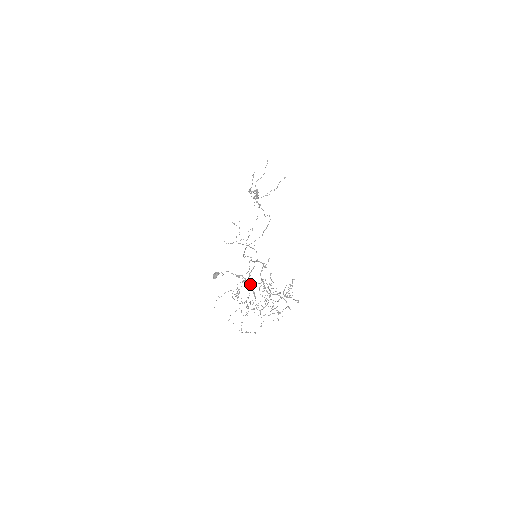
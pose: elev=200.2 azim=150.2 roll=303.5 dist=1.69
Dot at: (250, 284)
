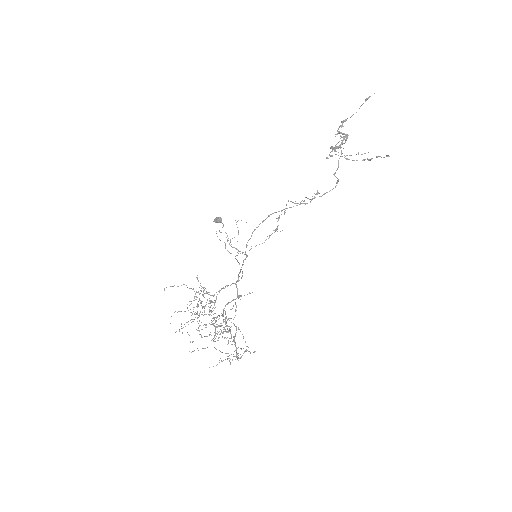
Dot at: (216, 296)
